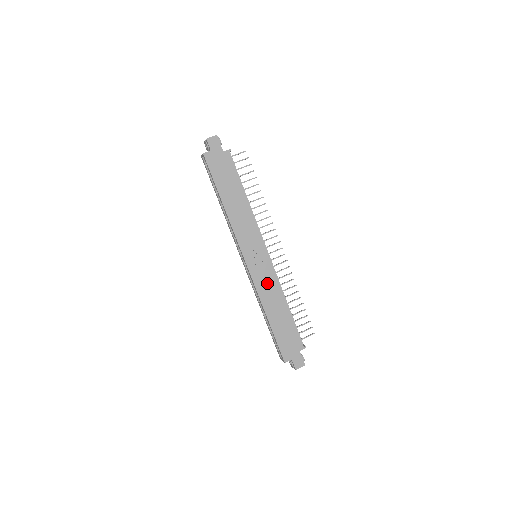
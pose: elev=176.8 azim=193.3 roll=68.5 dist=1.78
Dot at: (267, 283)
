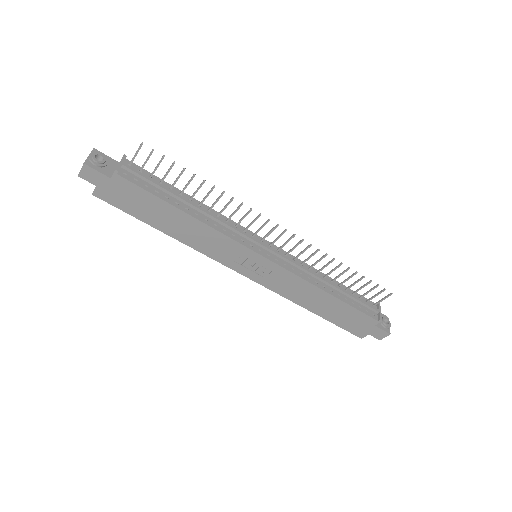
Dot at: (287, 284)
